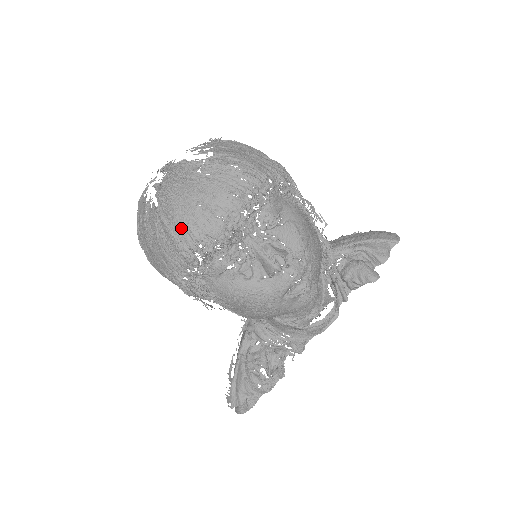
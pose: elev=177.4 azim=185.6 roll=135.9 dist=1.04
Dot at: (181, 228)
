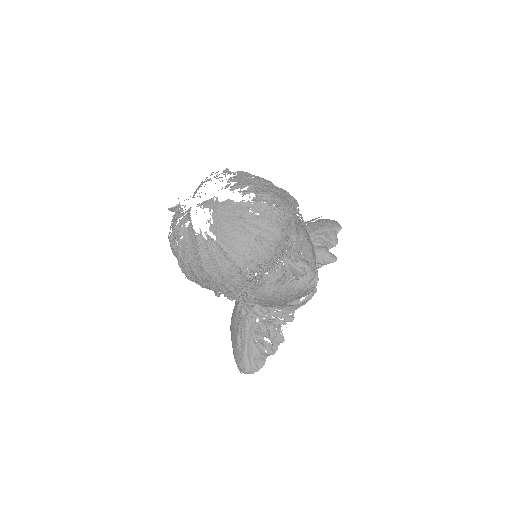
Dot at: (246, 257)
